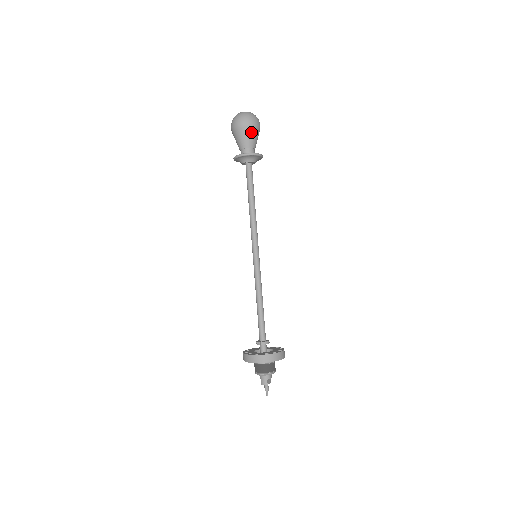
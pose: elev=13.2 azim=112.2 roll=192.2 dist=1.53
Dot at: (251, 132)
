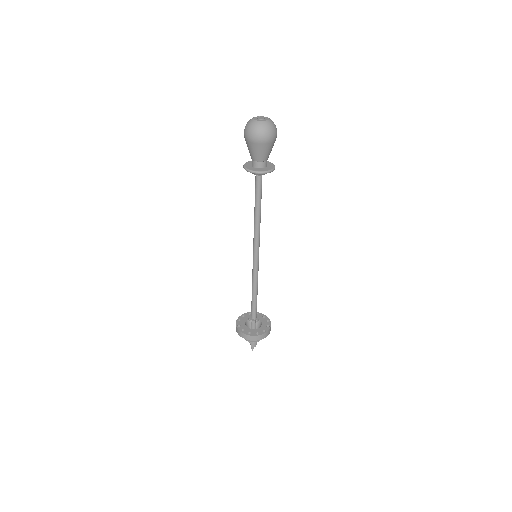
Dot at: (272, 146)
